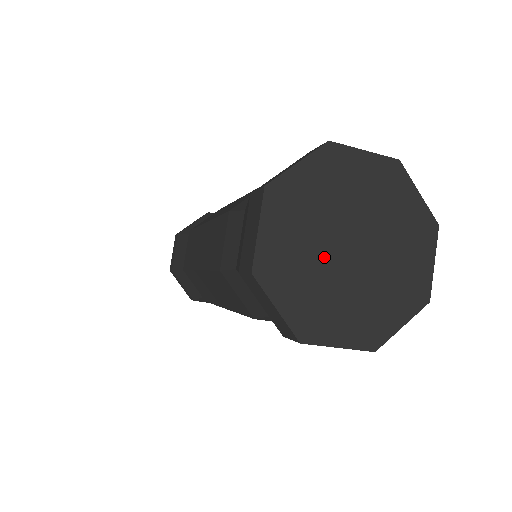
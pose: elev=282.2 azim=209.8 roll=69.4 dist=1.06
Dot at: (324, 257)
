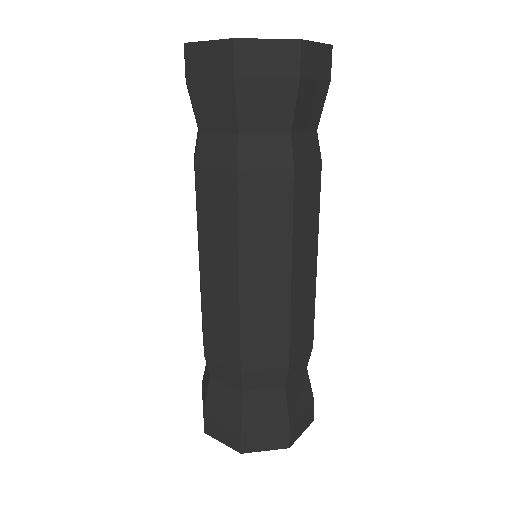
Dot at: occluded
